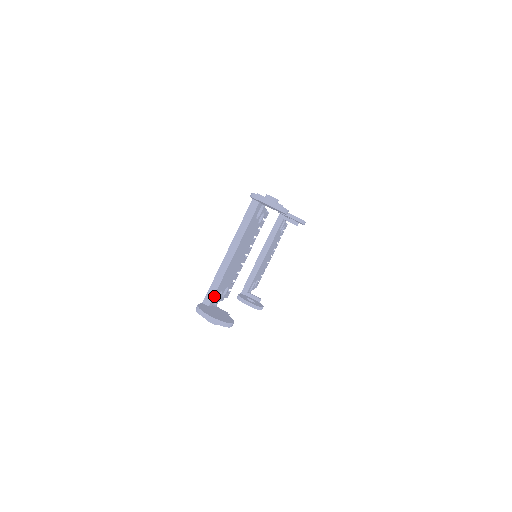
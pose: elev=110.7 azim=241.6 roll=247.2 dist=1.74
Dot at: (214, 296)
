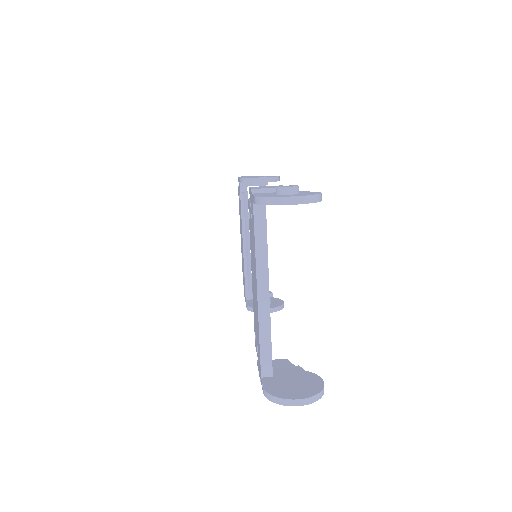
Dot at: (271, 359)
